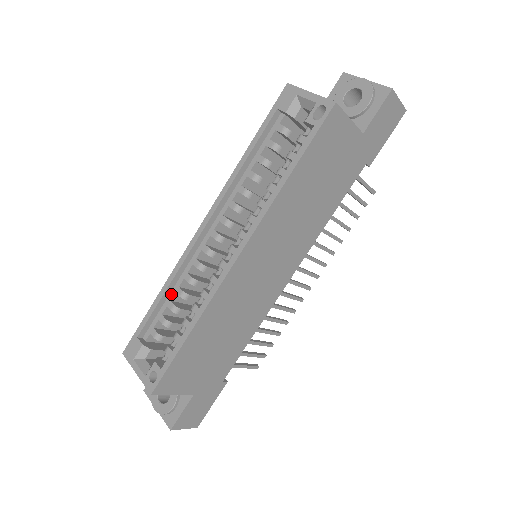
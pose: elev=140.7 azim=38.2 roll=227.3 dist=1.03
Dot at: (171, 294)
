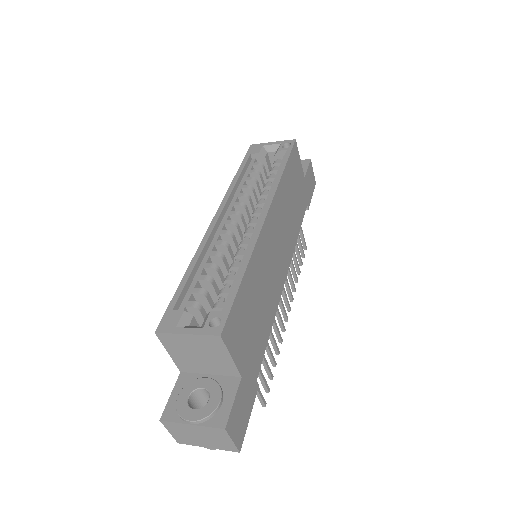
Dot at: (199, 271)
